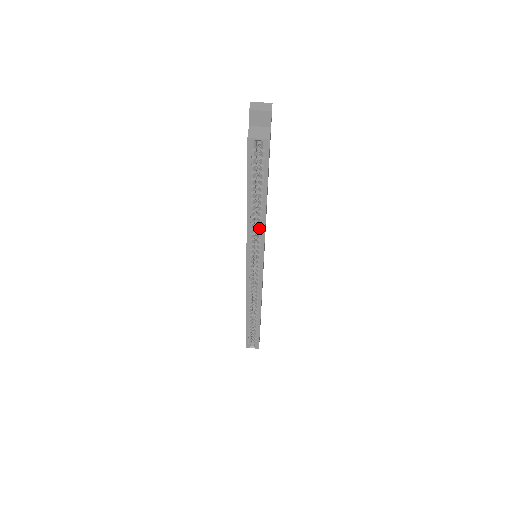
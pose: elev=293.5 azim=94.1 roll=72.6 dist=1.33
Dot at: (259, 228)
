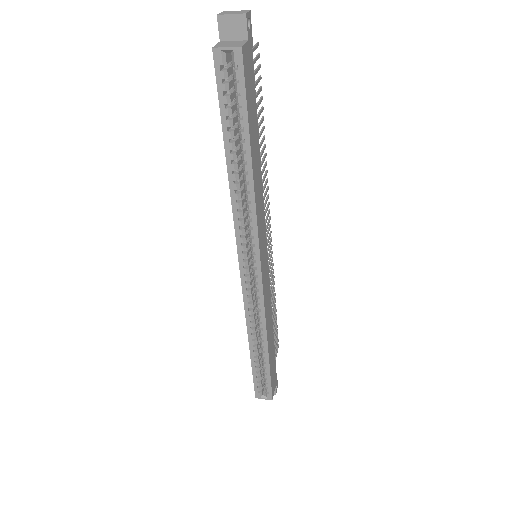
Dot at: (248, 201)
